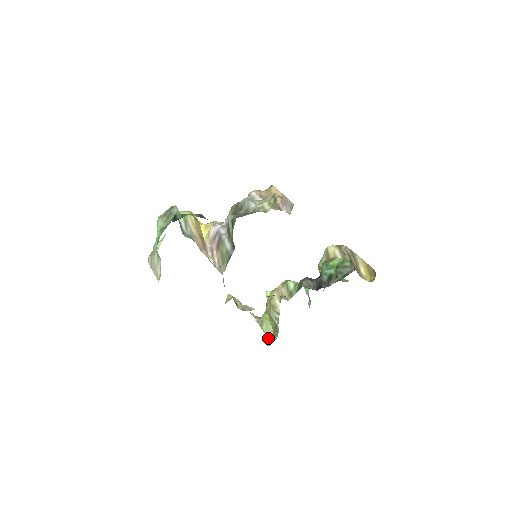
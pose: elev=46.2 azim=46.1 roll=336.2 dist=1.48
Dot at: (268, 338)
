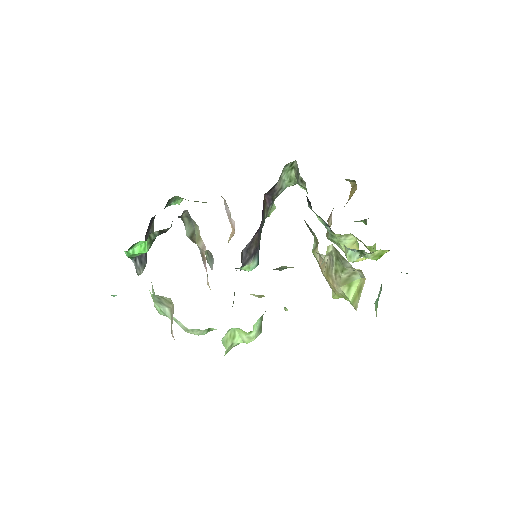
Dot at: occluded
